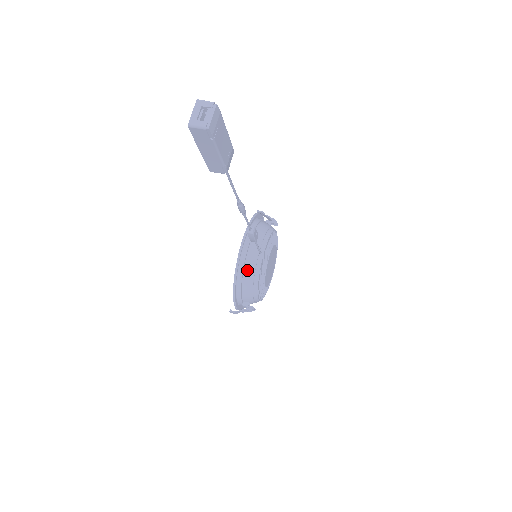
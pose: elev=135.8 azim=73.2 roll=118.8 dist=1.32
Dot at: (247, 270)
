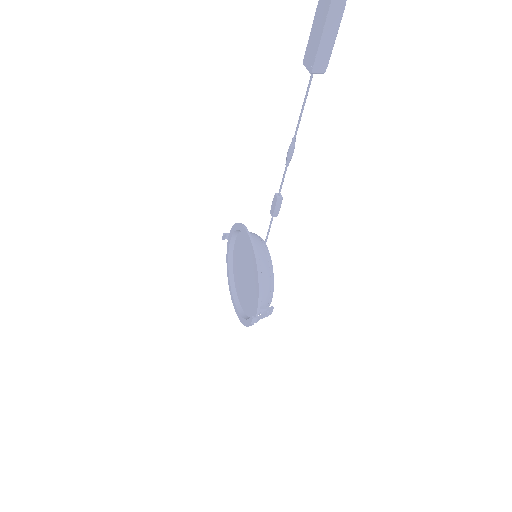
Dot at: (262, 262)
